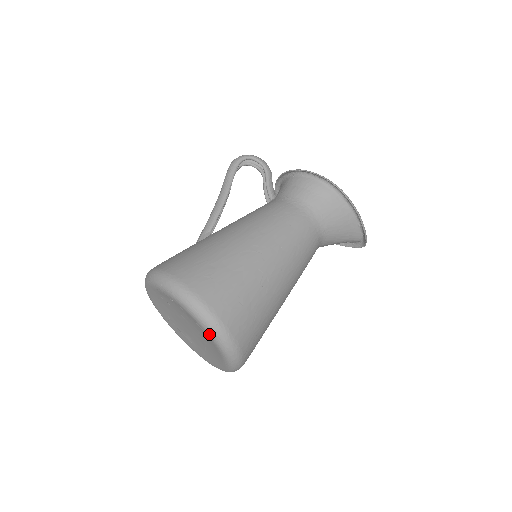
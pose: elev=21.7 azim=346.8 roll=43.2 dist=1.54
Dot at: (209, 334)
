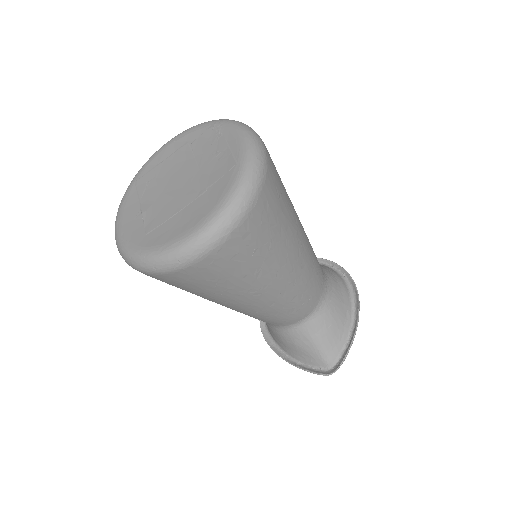
Dot at: (243, 164)
